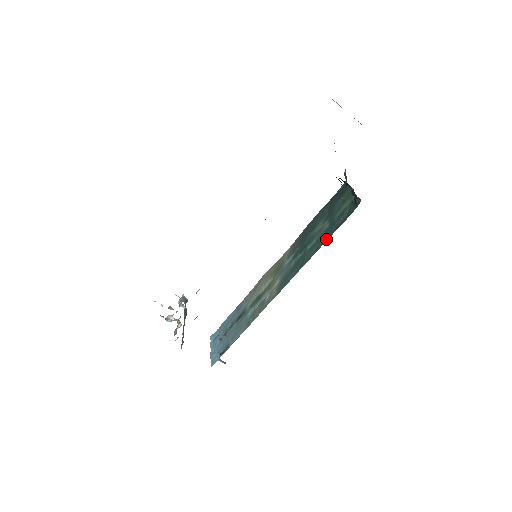
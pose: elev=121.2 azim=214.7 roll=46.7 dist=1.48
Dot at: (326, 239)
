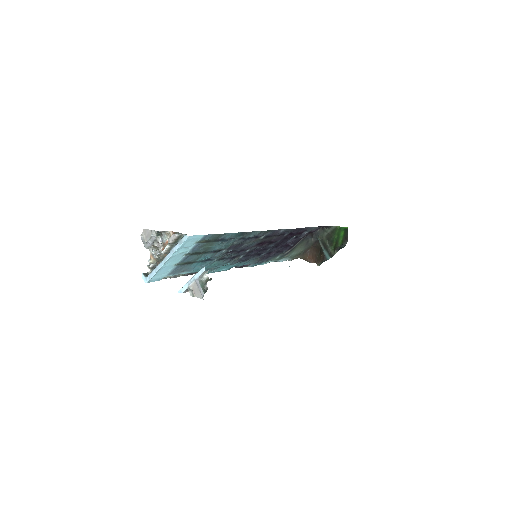
Dot at: occluded
